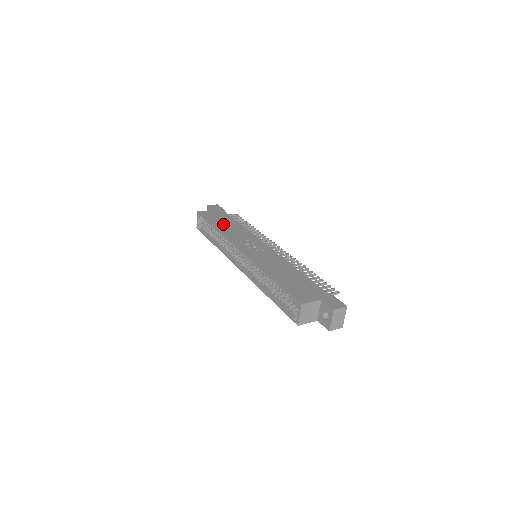
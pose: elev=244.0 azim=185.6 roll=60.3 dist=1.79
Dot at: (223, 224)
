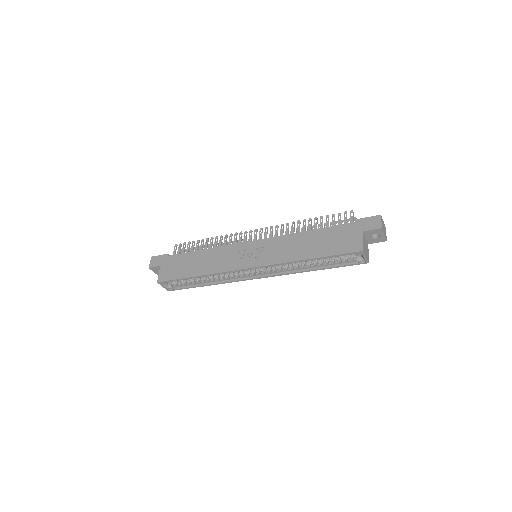
Dot at: (195, 266)
